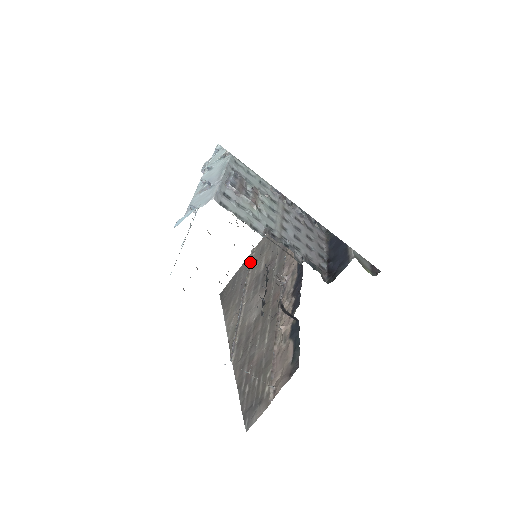
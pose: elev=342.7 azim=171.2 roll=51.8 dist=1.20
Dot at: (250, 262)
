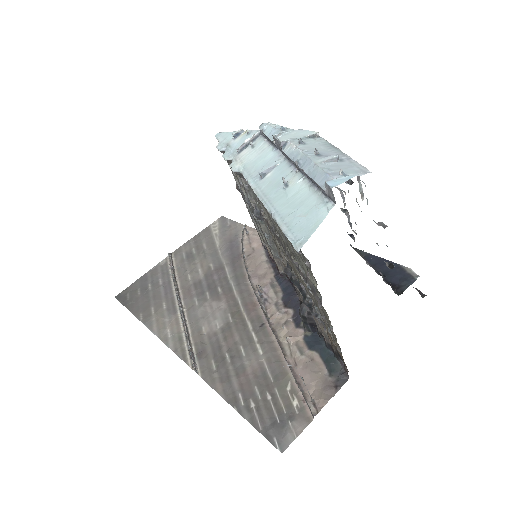
Dot at: (173, 266)
